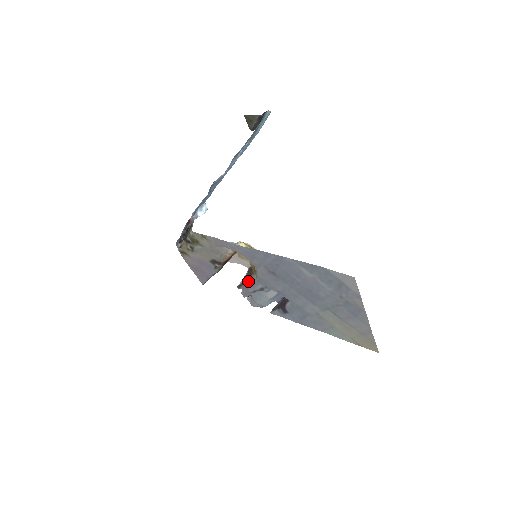
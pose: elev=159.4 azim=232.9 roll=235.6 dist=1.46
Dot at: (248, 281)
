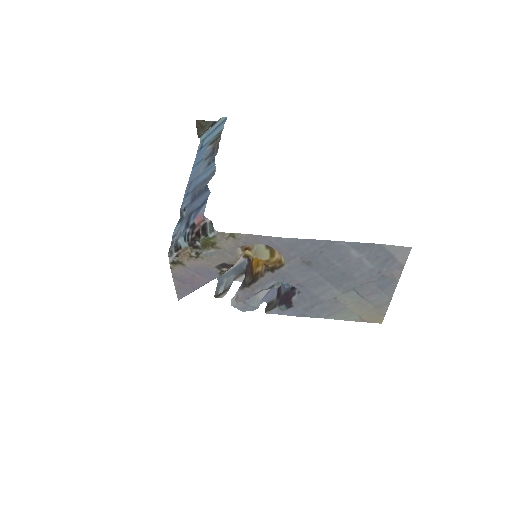
Dot at: (257, 281)
